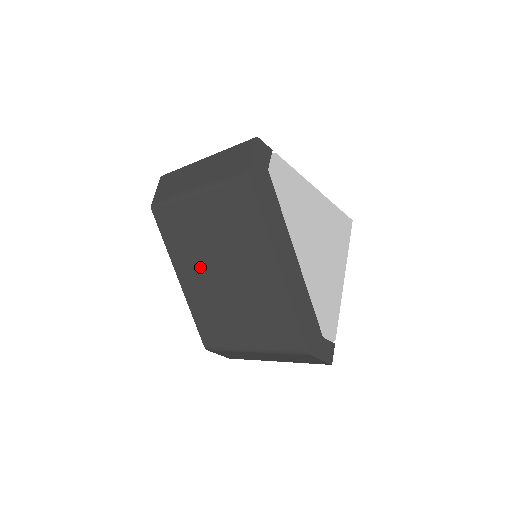
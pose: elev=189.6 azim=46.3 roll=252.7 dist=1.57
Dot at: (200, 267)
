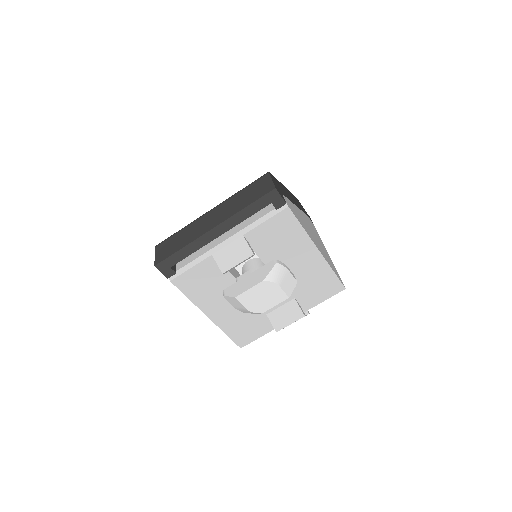
Dot at: occluded
